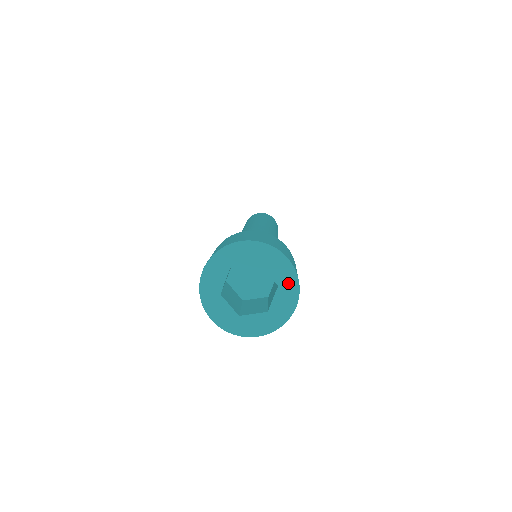
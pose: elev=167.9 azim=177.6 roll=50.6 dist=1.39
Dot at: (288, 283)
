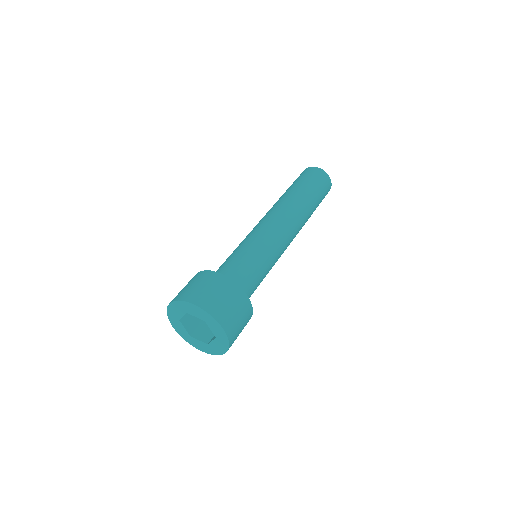
Dot at: (207, 318)
